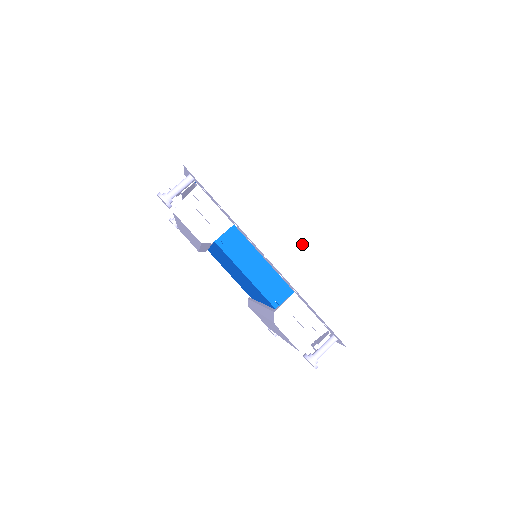
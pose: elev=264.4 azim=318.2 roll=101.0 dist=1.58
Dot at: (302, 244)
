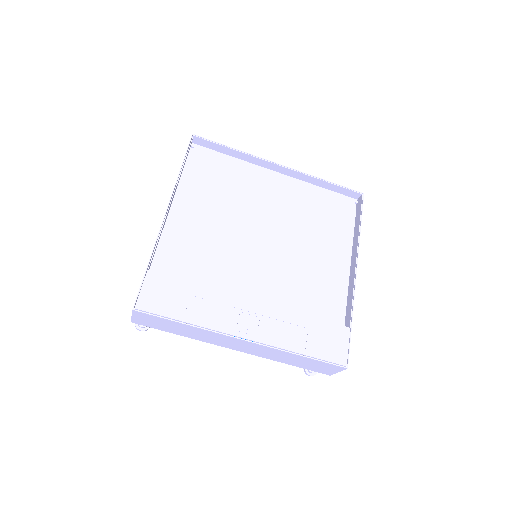
Dot at: (254, 346)
